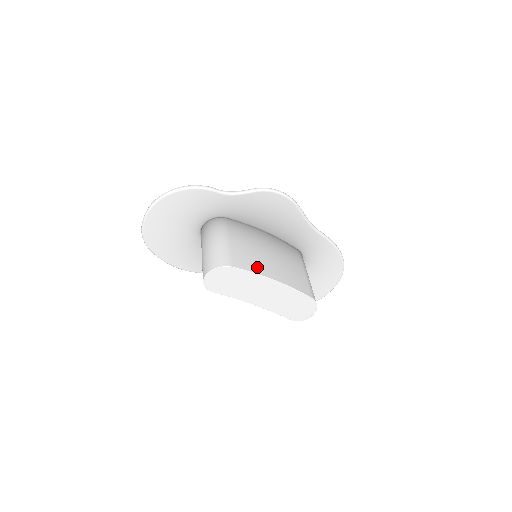
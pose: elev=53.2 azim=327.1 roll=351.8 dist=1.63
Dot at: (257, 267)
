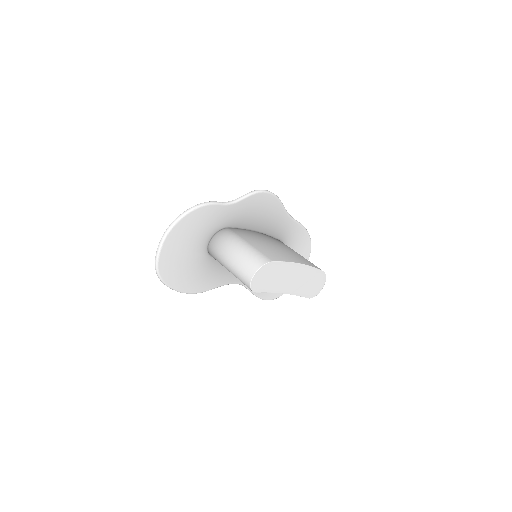
Dot at: (284, 257)
